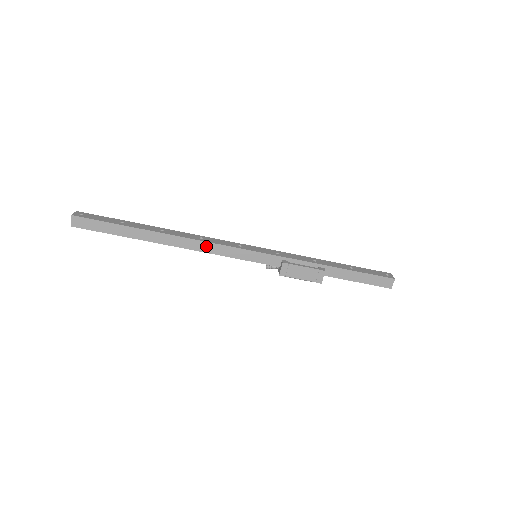
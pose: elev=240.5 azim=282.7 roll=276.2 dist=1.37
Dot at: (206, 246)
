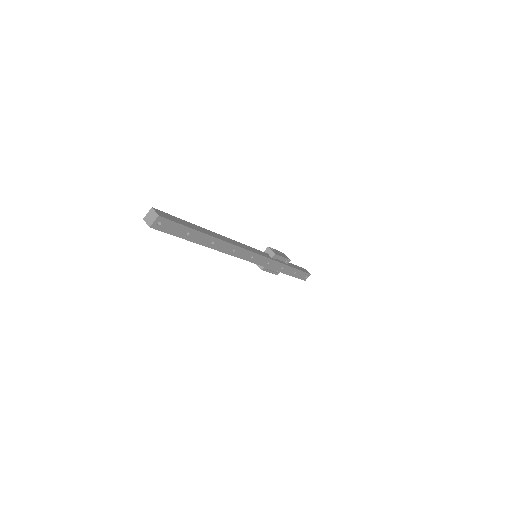
Dot at: occluded
